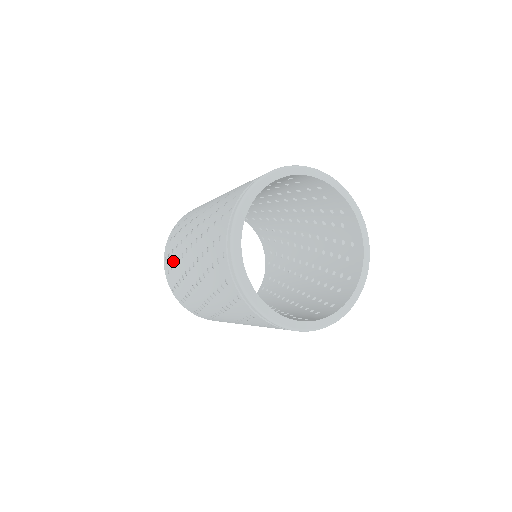
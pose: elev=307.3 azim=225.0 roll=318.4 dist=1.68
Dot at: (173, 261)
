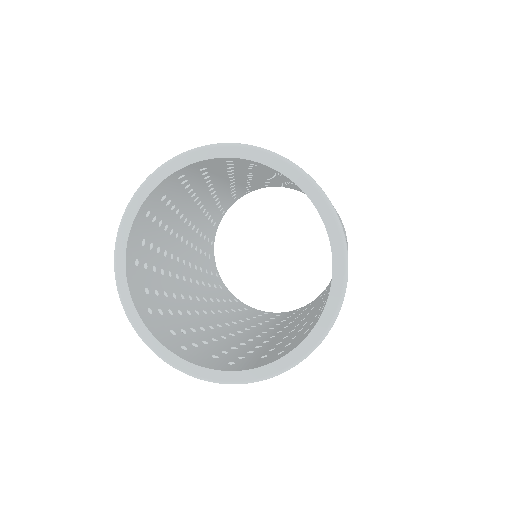
Dot at: occluded
